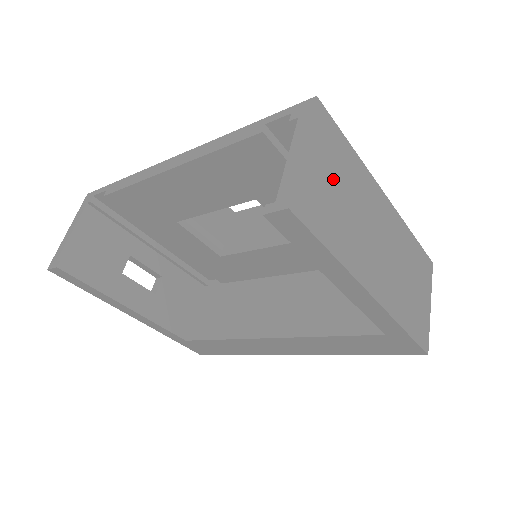
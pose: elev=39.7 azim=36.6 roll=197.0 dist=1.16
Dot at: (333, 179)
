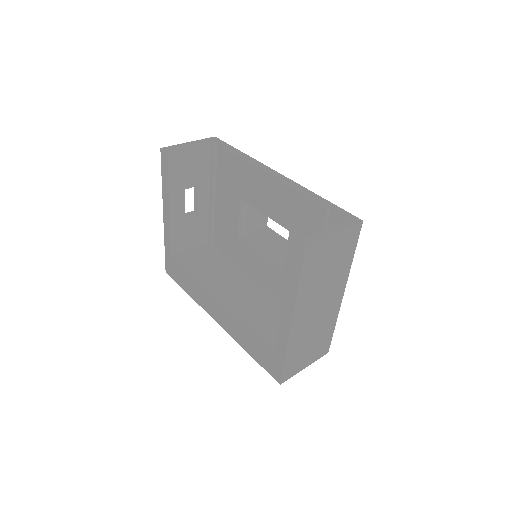
Dot at: (332, 258)
